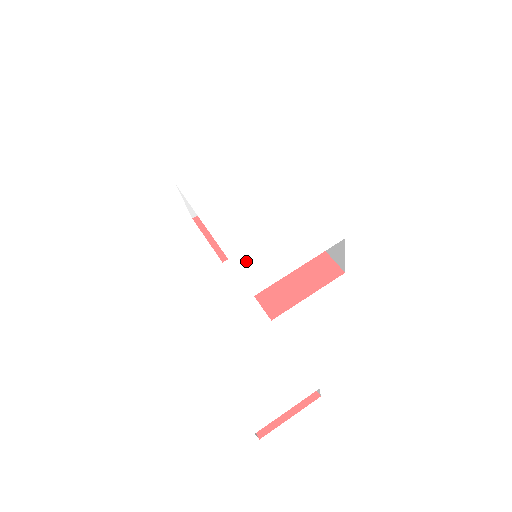
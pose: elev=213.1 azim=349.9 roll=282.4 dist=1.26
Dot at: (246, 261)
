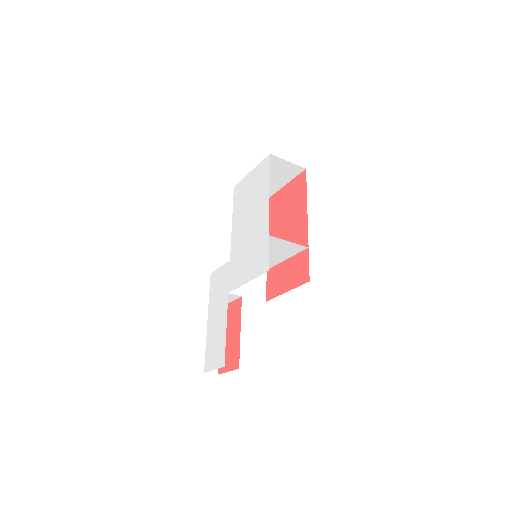
Dot at: (234, 266)
